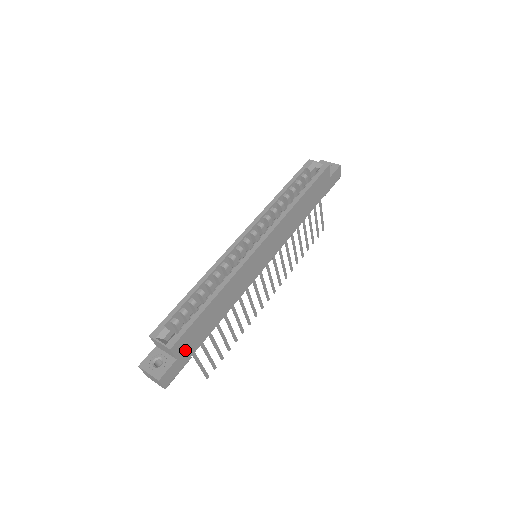
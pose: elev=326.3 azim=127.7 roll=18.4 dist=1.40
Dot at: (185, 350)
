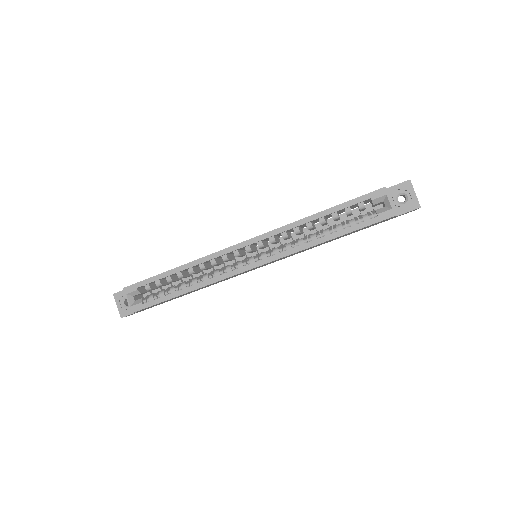
Dot at: (150, 307)
